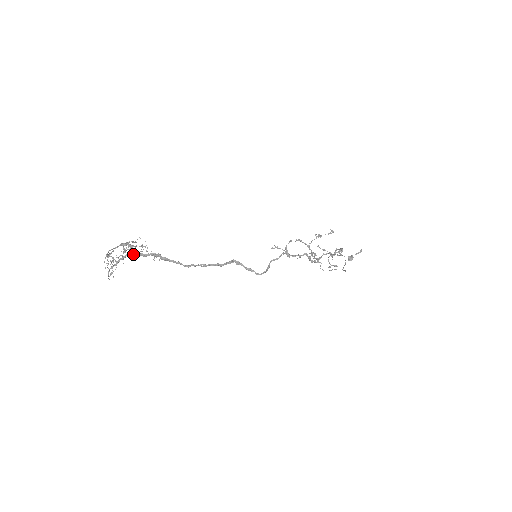
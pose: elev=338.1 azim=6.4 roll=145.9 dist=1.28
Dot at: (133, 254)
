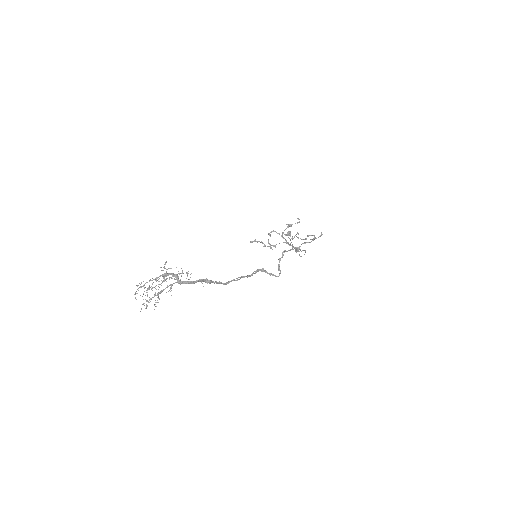
Dot at: occluded
